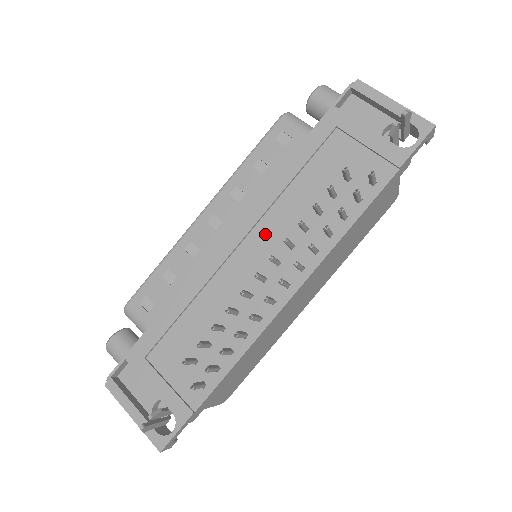
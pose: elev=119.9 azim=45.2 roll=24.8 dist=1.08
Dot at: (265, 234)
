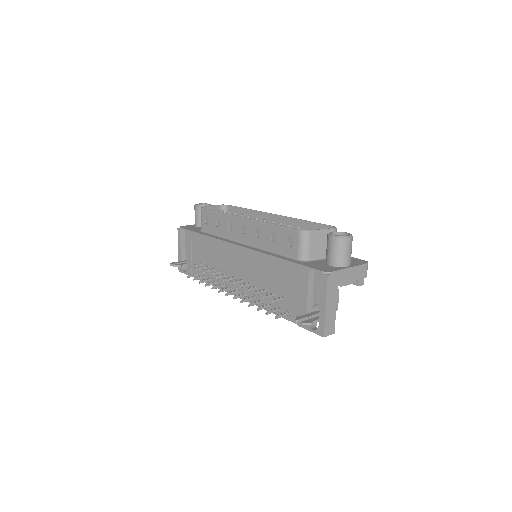
Dot at: (247, 266)
